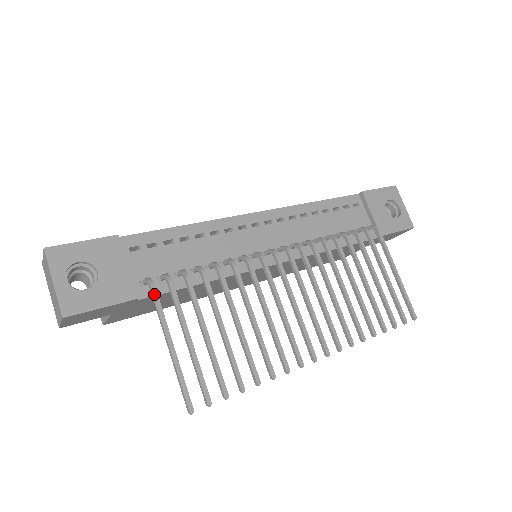
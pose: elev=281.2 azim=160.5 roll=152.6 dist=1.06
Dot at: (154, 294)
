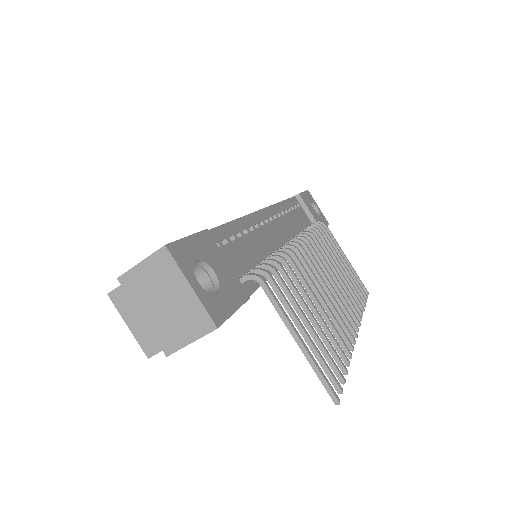
Dot at: (269, 288)
